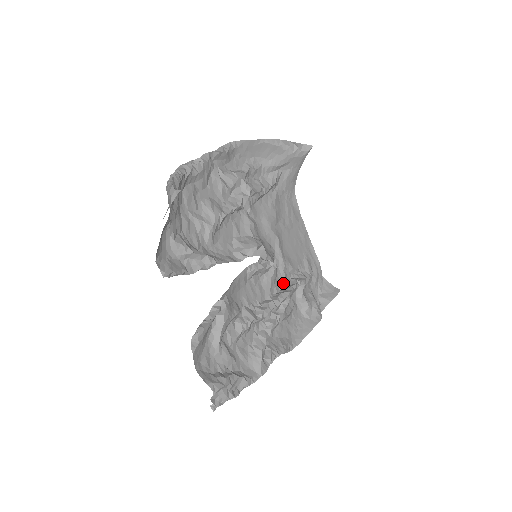
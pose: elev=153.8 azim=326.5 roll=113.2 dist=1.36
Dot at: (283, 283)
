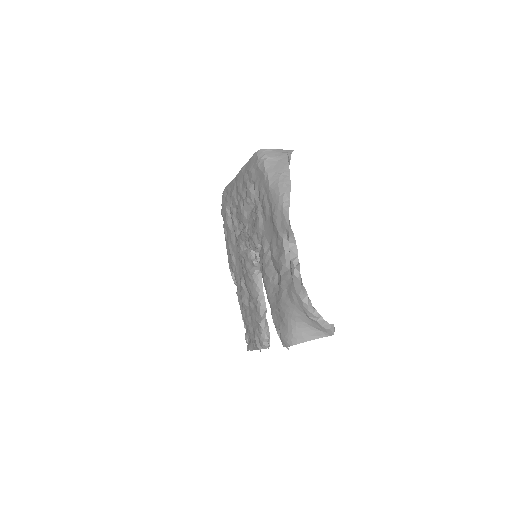
Dot at: occluded
